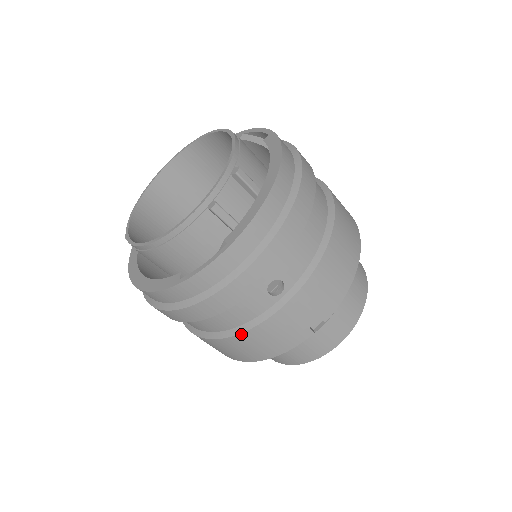
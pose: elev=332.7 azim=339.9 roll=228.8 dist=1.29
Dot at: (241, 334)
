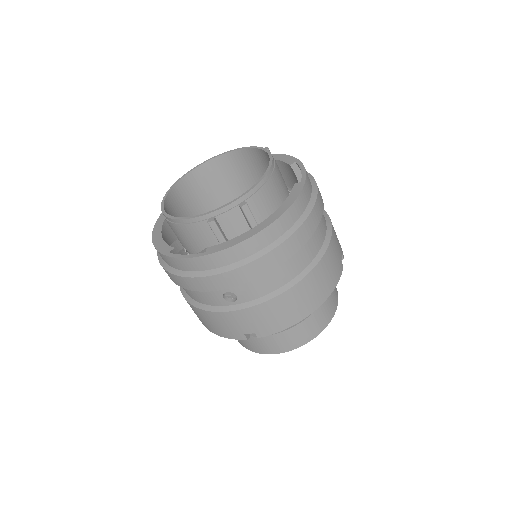
Dot at: (198, 308)
